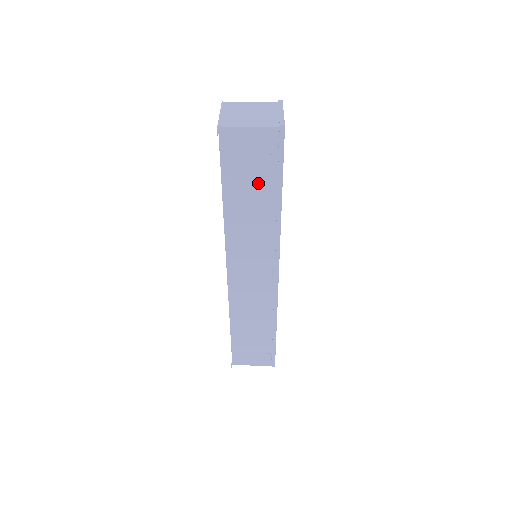
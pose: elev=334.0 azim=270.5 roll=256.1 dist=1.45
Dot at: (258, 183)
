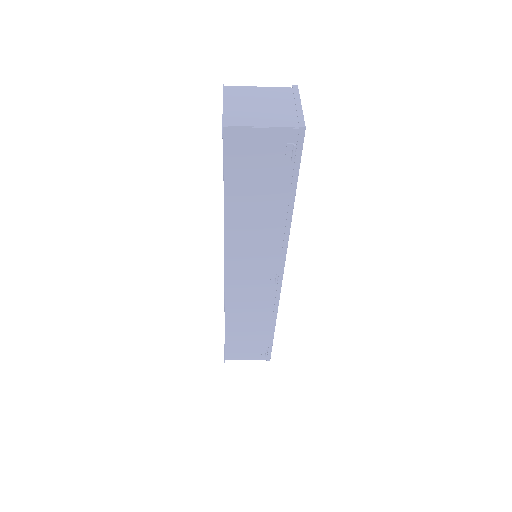
Dot at: (267, 189)
